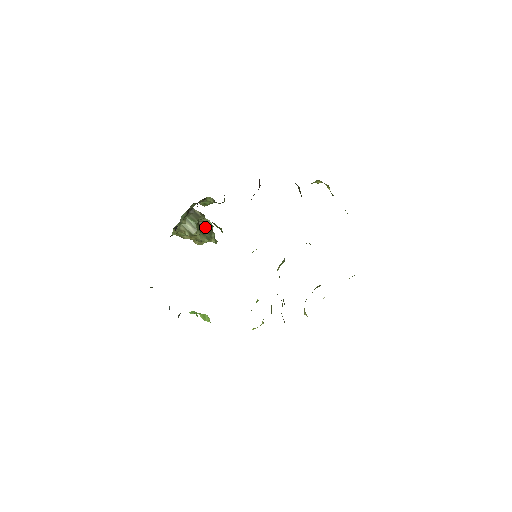
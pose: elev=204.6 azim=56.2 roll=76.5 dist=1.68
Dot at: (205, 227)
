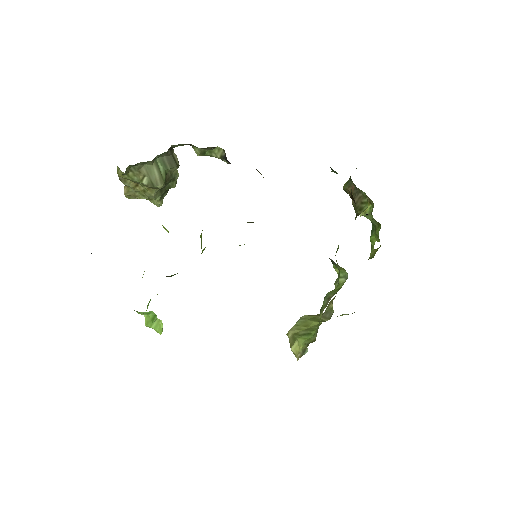
Dot at: (169, 181)
